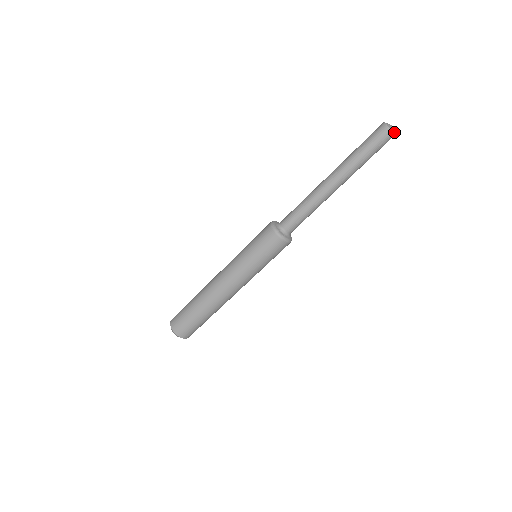
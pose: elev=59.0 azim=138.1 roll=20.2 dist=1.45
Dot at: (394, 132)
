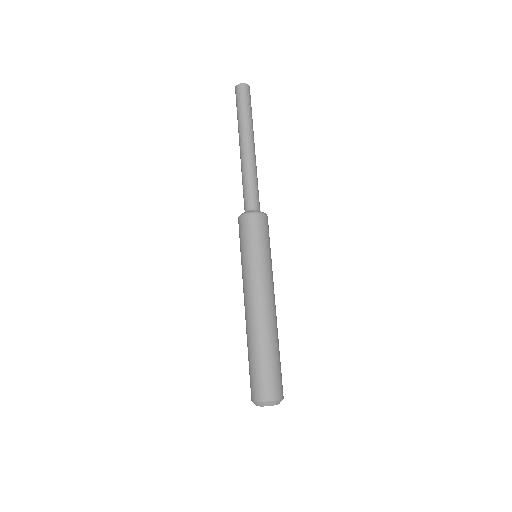
Dot at: (247, 84)
